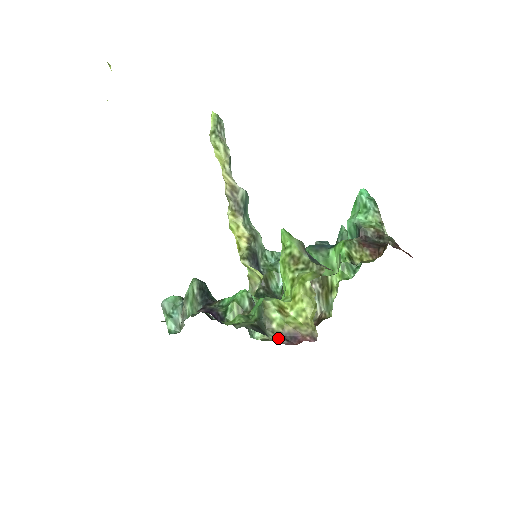
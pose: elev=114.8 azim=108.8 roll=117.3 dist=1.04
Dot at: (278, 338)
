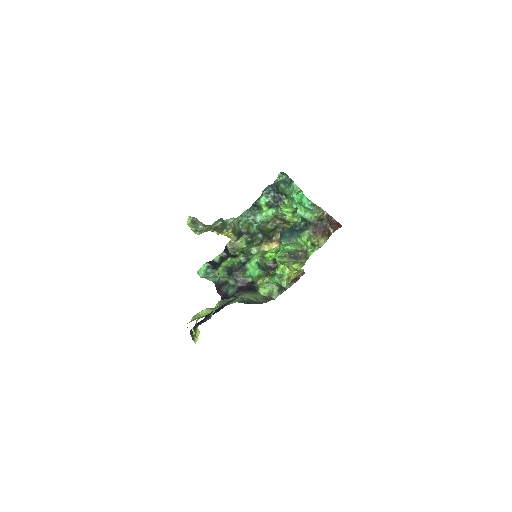
Dot at: (290, 285)
